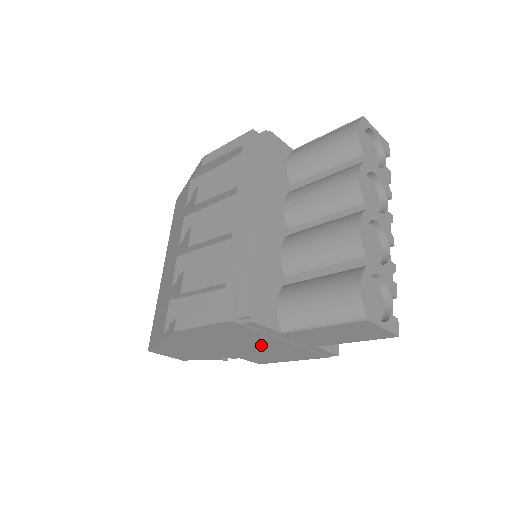
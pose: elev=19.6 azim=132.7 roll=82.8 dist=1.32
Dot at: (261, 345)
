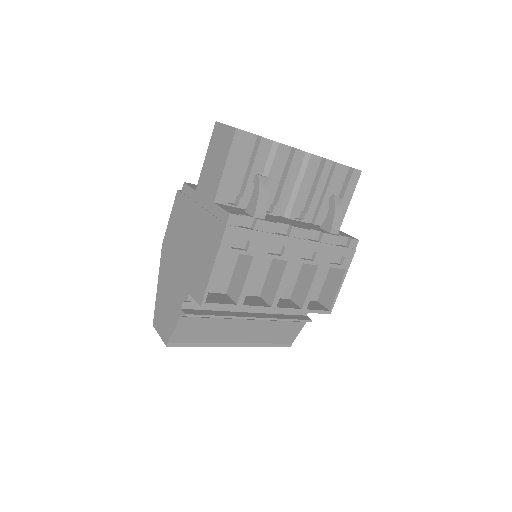
Dot at: (193, 233)
